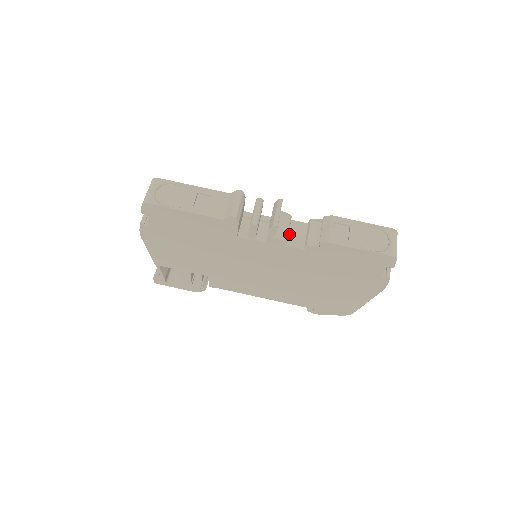
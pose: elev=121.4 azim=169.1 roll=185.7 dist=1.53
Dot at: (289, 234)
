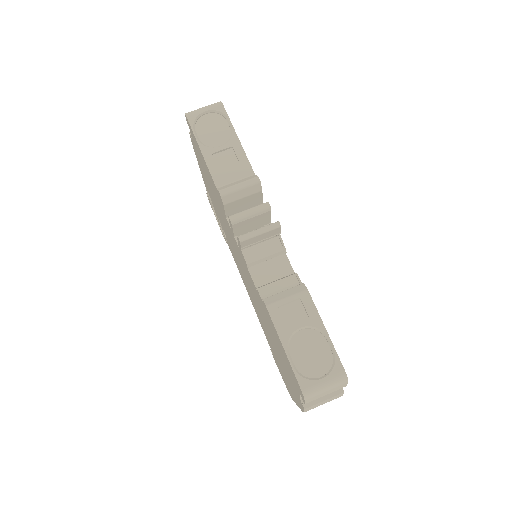
Dot at: (265, 263)
